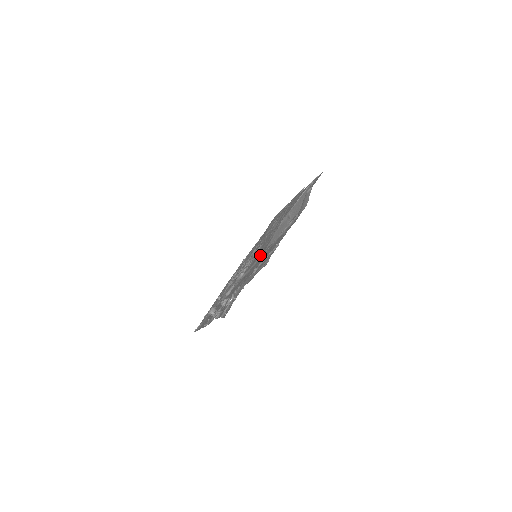
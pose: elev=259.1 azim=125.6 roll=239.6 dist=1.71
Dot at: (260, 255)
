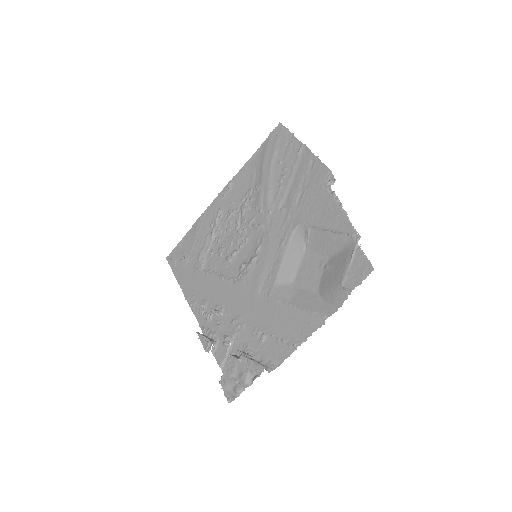
Dot at: (264, 282)
